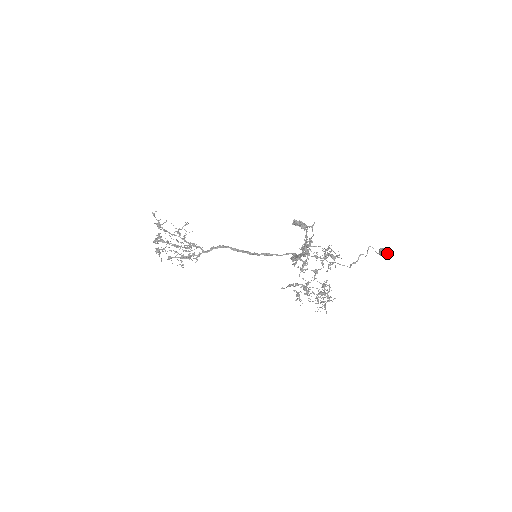
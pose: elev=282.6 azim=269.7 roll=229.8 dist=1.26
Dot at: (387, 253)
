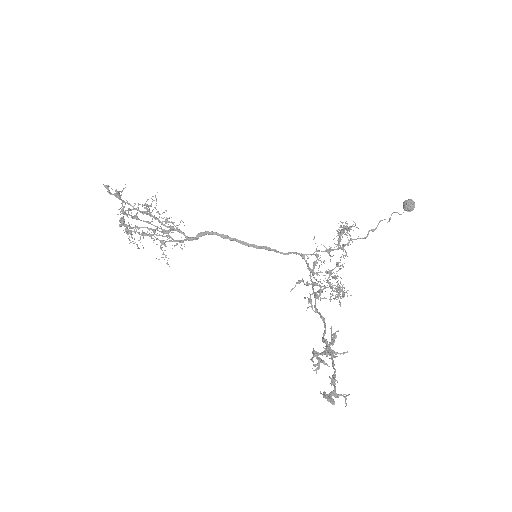
Dot at: (413, 209)
